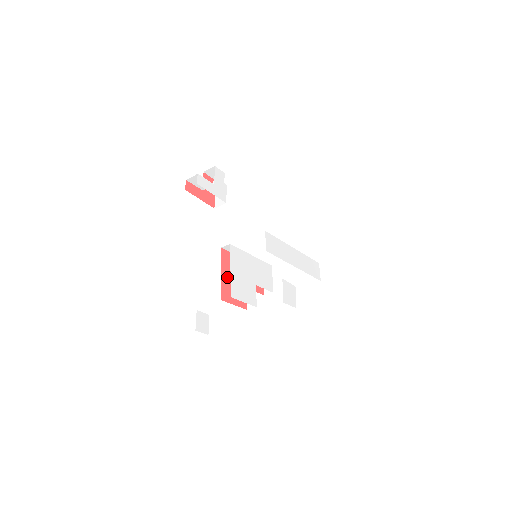
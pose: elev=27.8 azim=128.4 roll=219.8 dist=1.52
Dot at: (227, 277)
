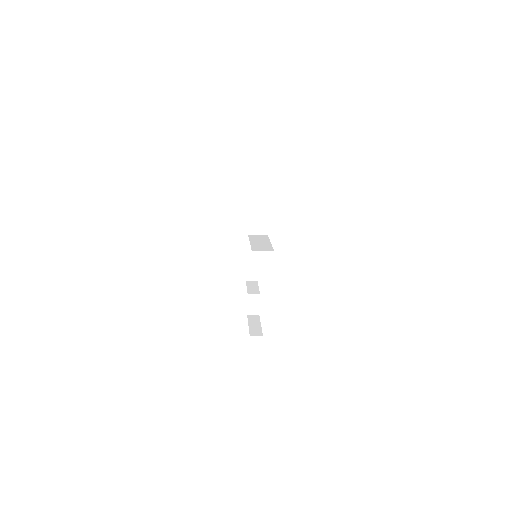
Dot at: occluded
